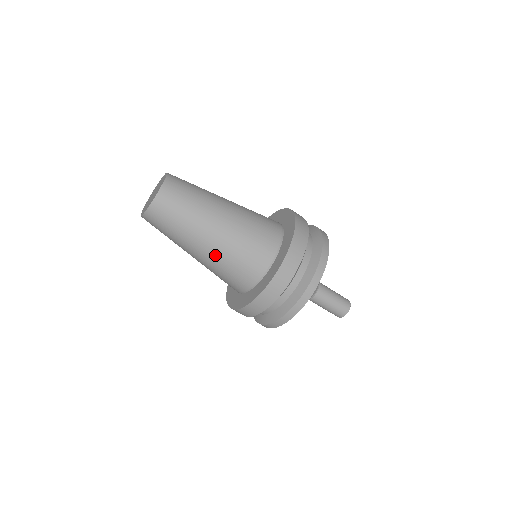
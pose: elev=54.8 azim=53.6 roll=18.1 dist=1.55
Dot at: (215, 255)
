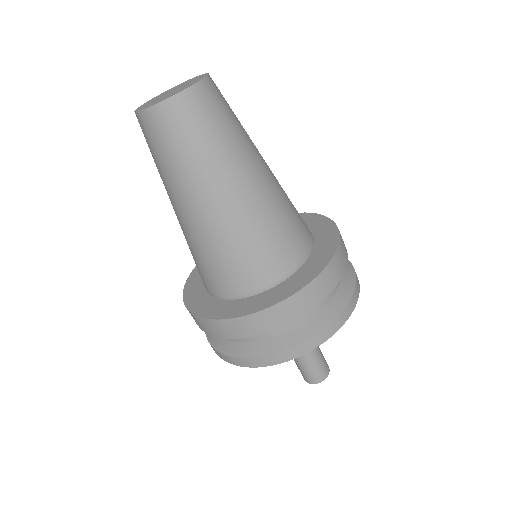
Dot at: (189, 231)
